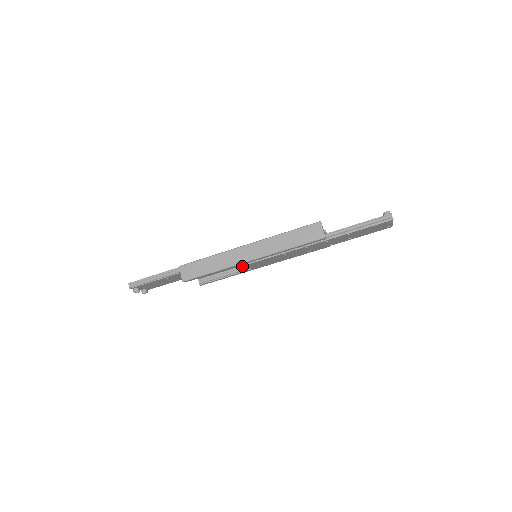
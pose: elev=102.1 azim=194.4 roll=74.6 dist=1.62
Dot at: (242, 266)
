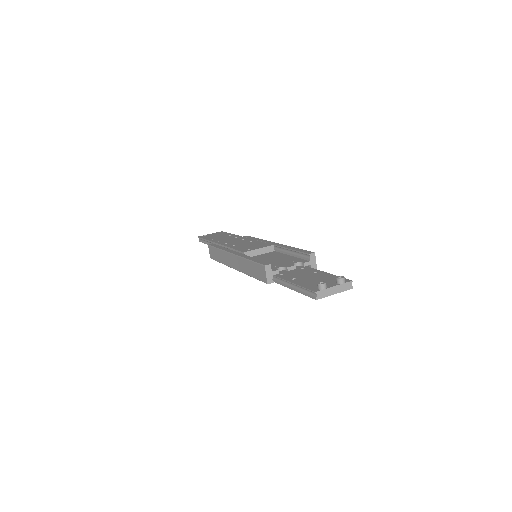
Dot at: occluded
